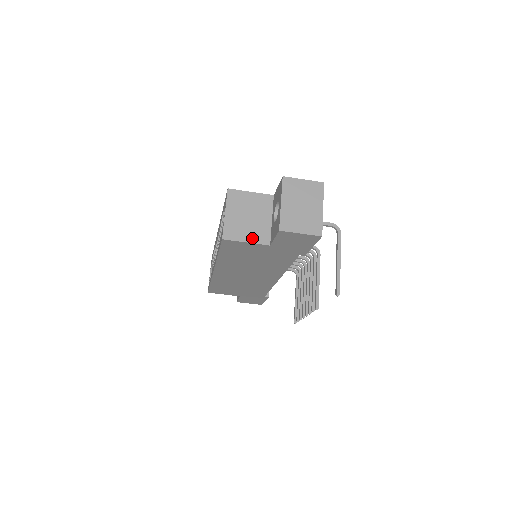
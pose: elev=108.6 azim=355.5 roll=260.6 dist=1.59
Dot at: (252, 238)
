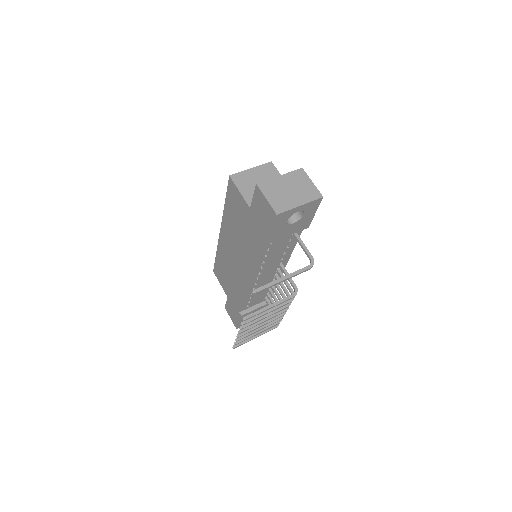
Dot at: (246, 193)
